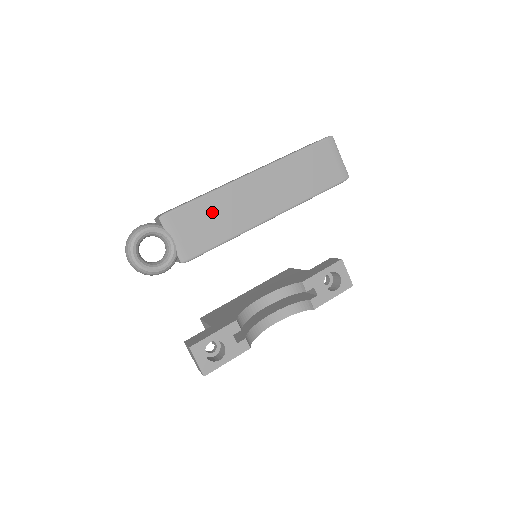
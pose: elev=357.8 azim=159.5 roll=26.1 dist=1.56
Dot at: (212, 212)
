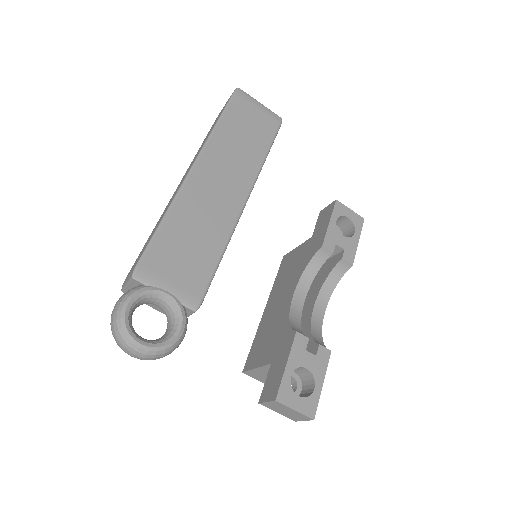
Dot at: (185, 232)
